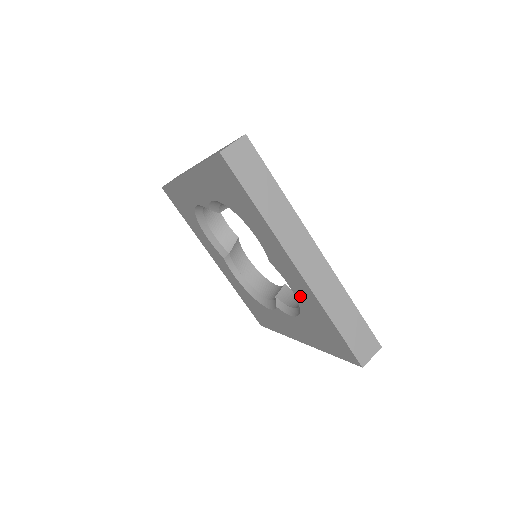
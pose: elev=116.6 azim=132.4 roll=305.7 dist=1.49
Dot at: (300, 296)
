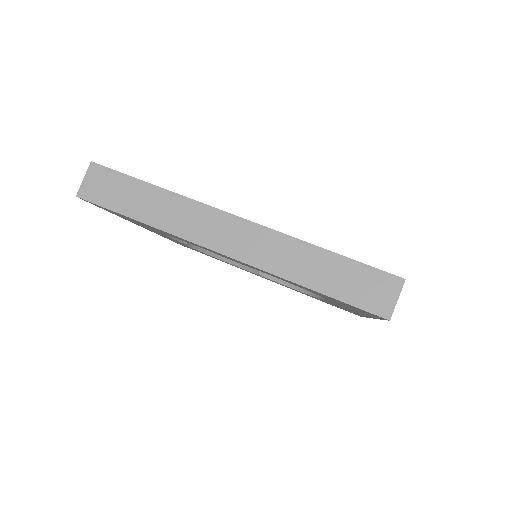
Dot at: (336, 305)
